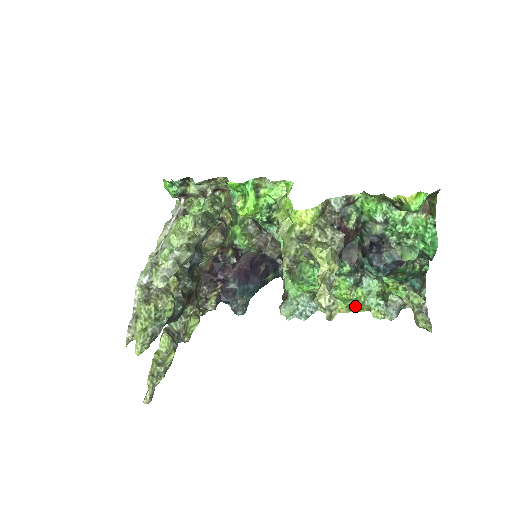
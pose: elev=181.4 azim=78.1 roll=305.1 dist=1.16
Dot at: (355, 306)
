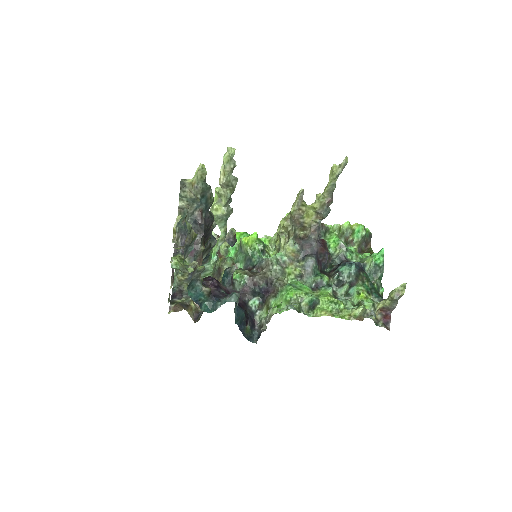
Dot at: (337, 311)
